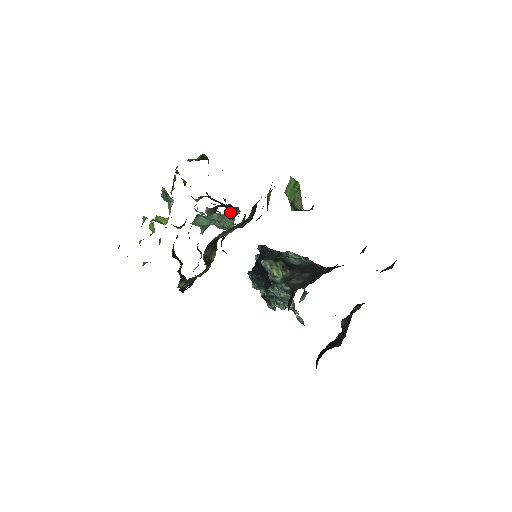
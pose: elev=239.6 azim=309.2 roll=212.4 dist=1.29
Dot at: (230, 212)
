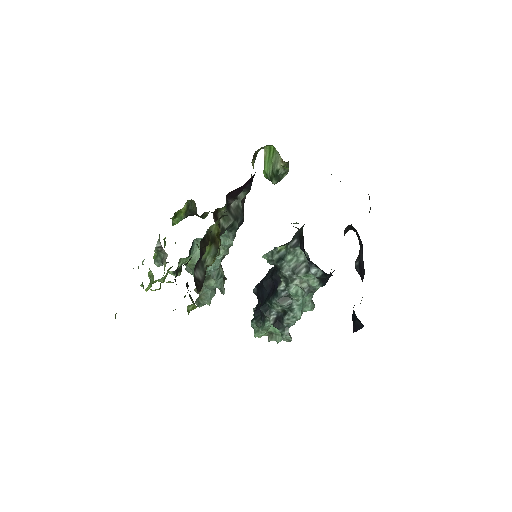
Dot at: occluded
